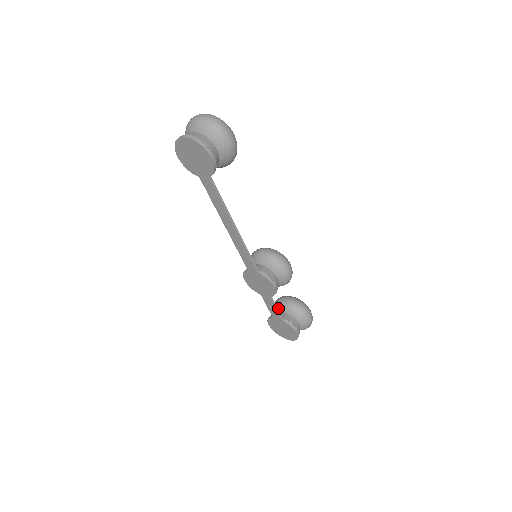
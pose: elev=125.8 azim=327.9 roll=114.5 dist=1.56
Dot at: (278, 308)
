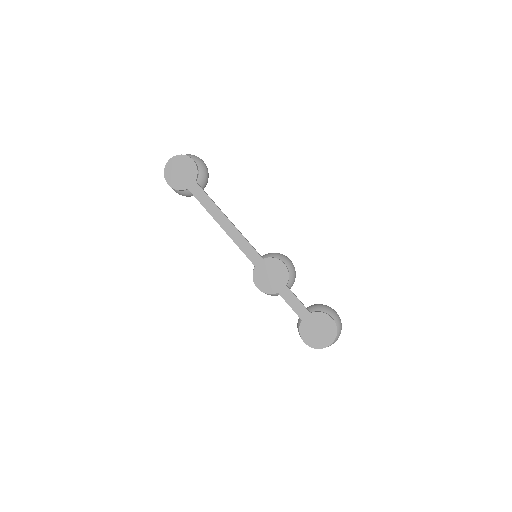
Dot at: occluded
